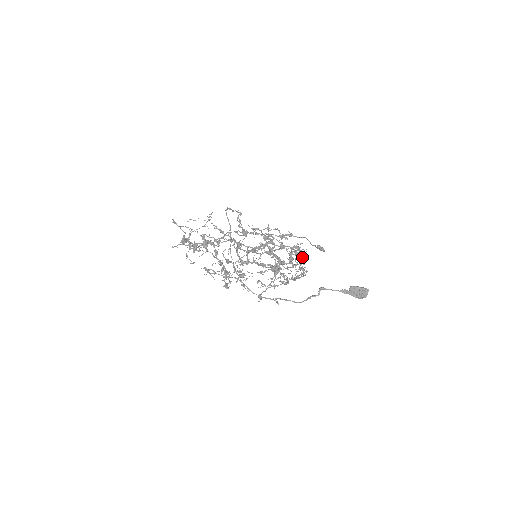
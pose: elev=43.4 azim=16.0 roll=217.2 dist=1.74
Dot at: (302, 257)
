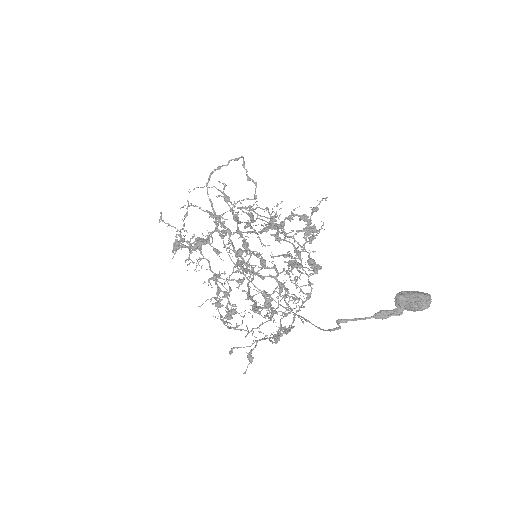
Dot at: (302, 267)
